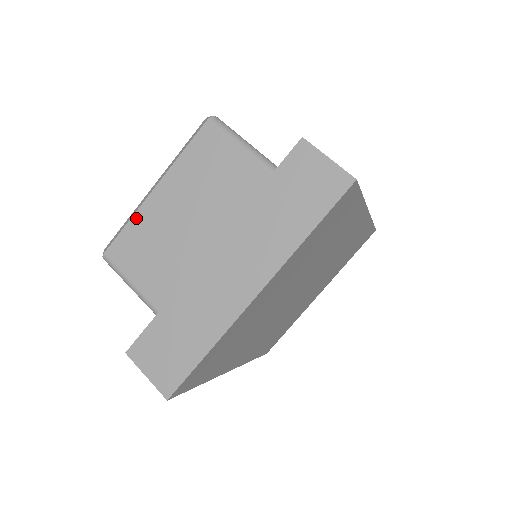
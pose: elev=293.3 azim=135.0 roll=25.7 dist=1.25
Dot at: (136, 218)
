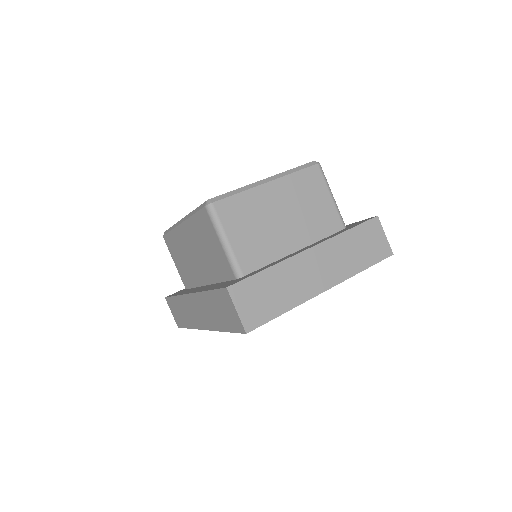
Dot at: (248, 193)
